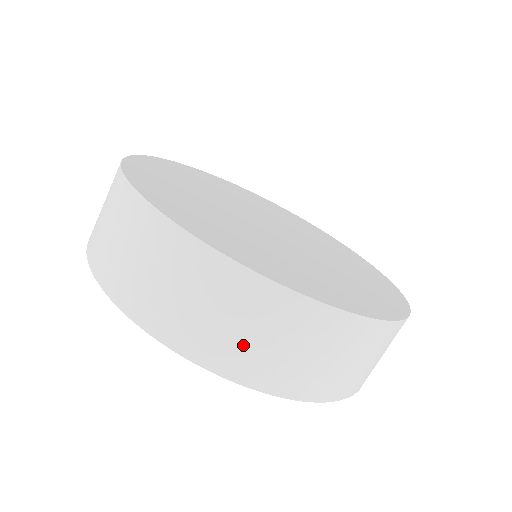
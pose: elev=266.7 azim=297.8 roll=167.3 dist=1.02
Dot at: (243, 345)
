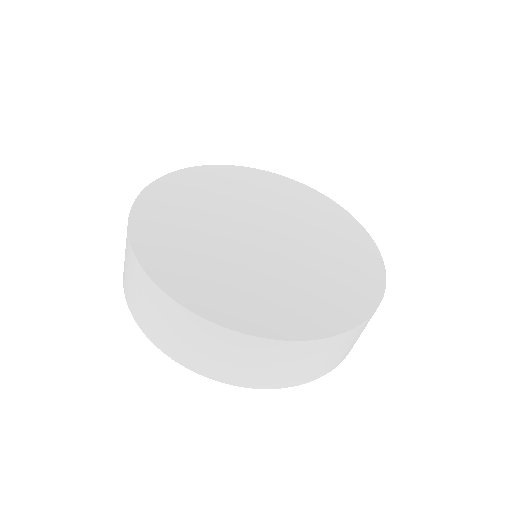
Dot at: (182, 345)
